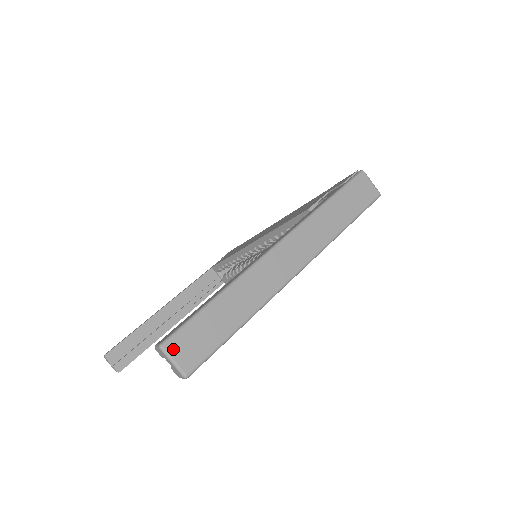
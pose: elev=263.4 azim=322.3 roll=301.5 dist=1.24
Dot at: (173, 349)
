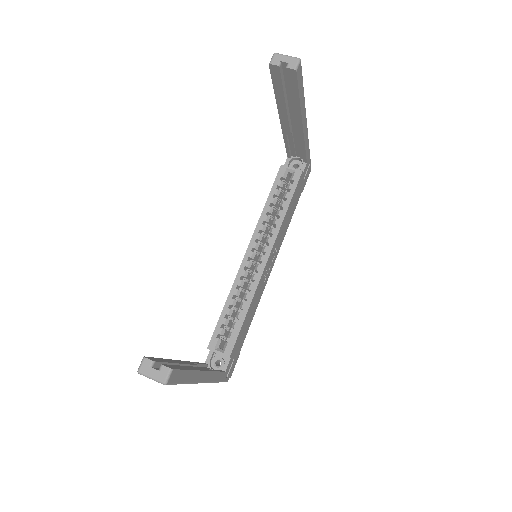
Dot at: (282, 57)
